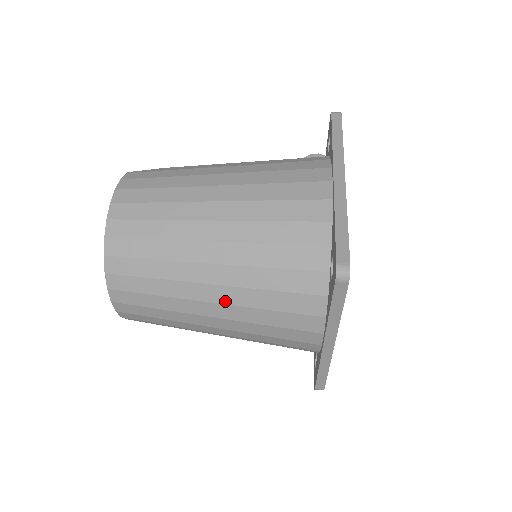
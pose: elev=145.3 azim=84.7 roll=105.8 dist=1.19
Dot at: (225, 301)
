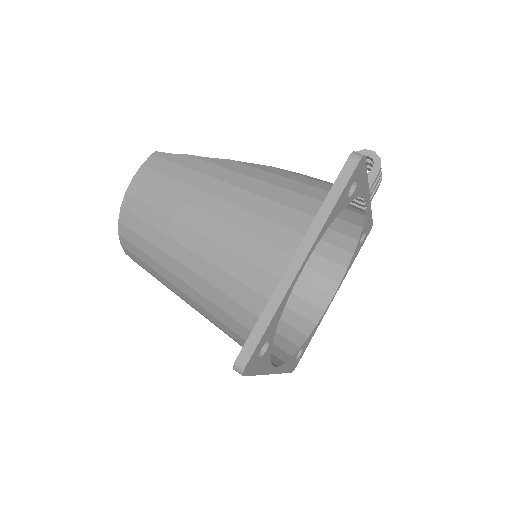
Dot at: (195, 307)
